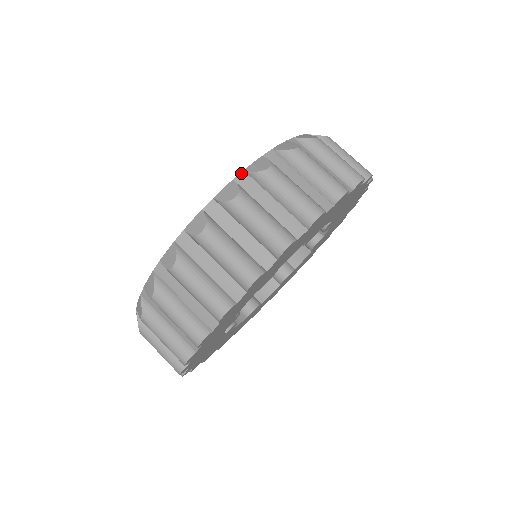
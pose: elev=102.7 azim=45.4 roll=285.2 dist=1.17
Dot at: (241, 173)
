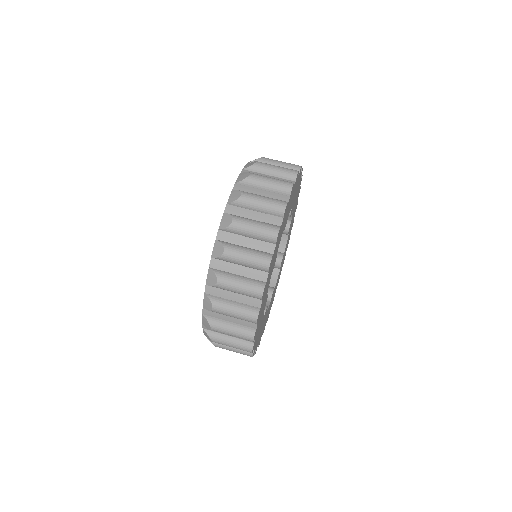
Dot at: (226, 206)
